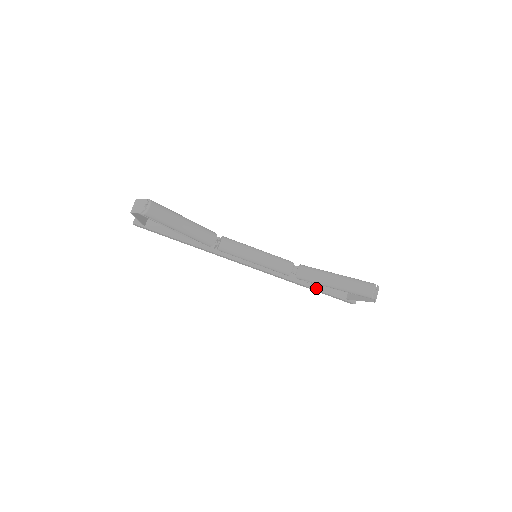
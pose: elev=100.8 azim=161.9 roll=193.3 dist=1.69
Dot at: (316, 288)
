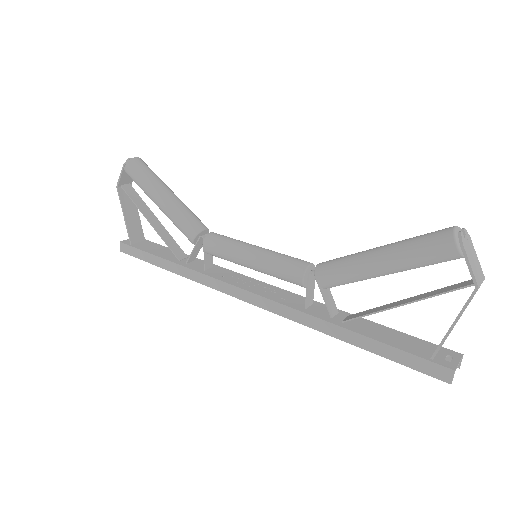
Dot at: (362, 333)
